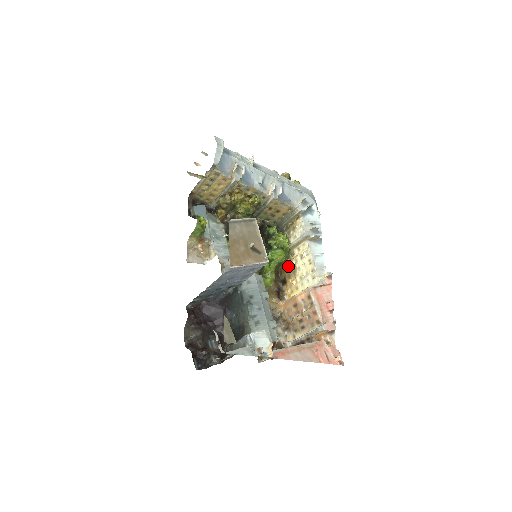
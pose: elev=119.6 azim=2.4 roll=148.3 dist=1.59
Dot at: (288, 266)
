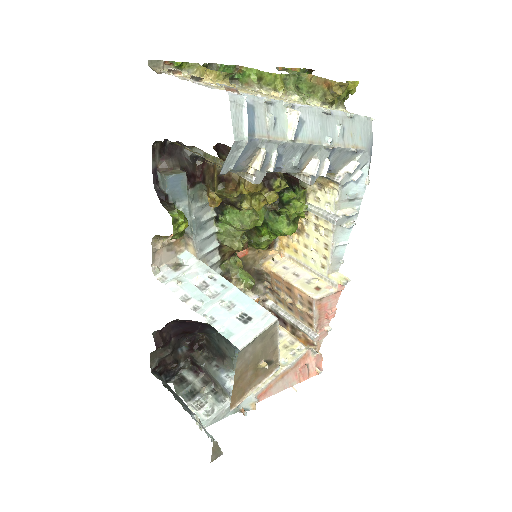
Dot at: occluded
